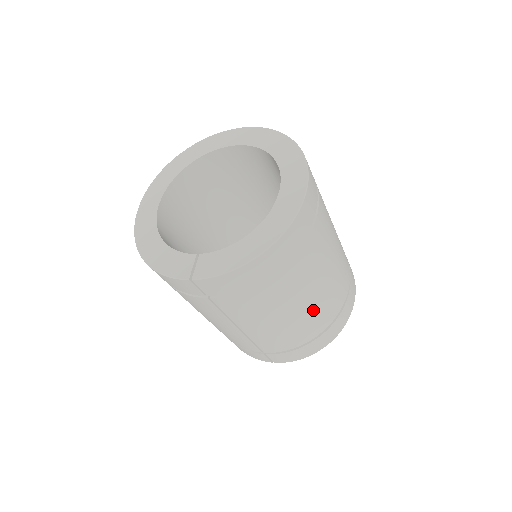
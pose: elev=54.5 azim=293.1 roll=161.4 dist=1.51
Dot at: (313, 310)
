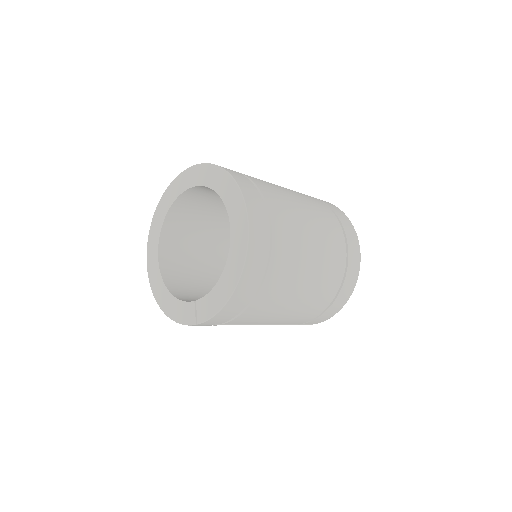
Dot at: (314, 289)
